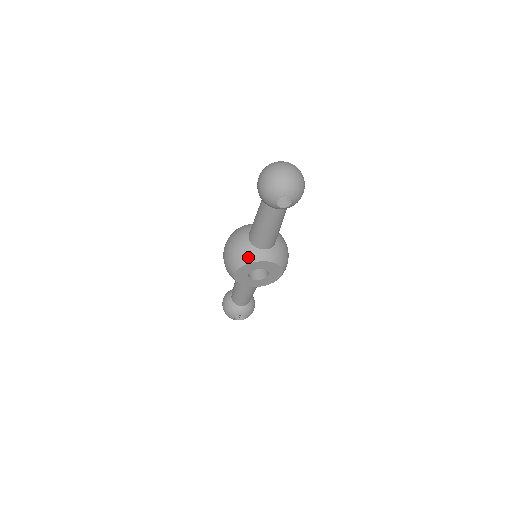
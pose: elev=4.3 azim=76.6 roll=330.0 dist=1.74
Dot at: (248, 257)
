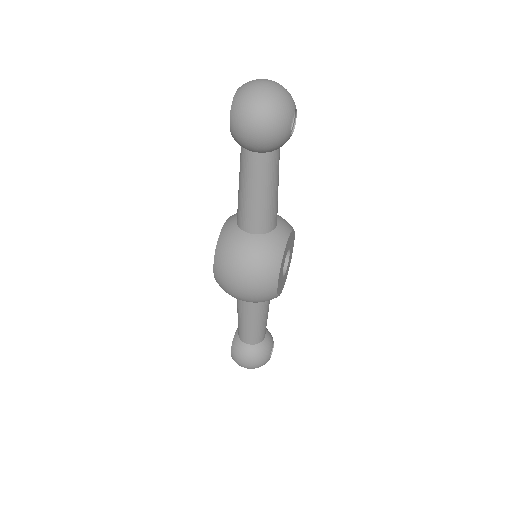
Dot at: (277, 249)
